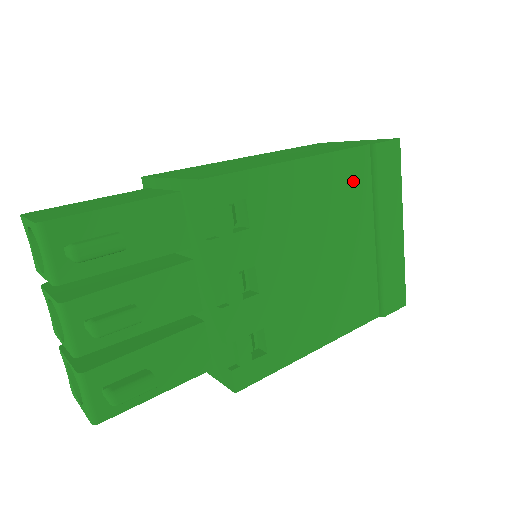
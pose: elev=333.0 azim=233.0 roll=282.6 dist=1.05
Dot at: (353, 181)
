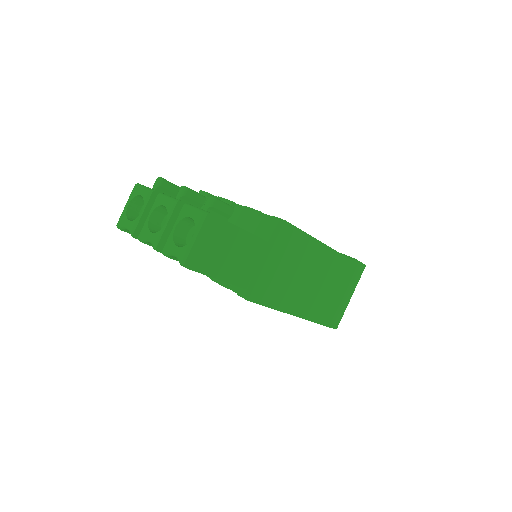
Dot at: occluded
